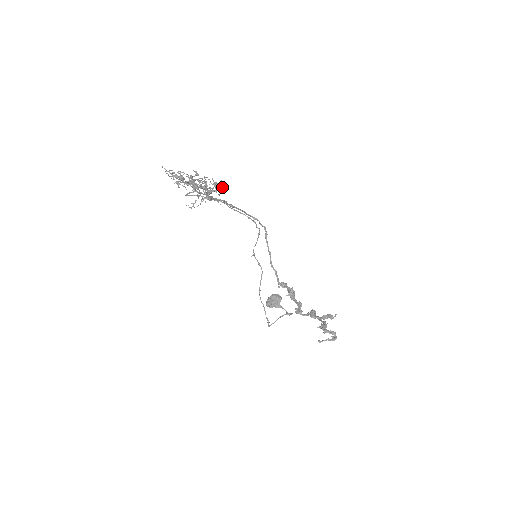
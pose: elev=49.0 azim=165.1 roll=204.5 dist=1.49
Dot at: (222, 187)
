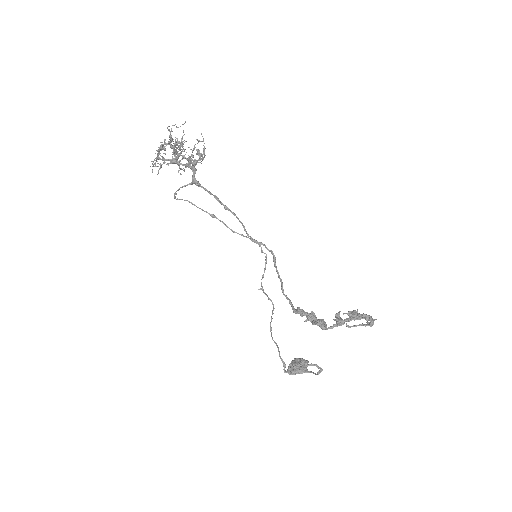
Dot at: occluded
